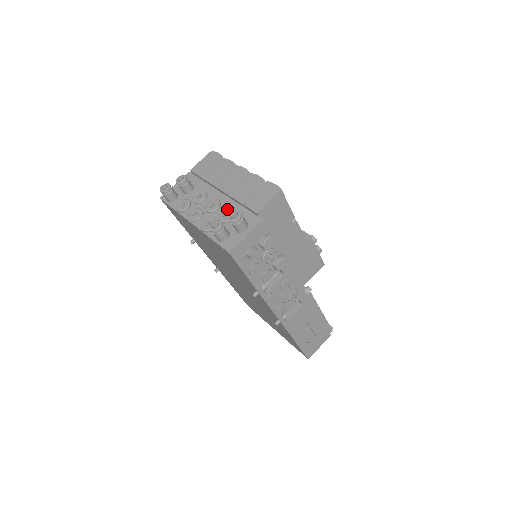
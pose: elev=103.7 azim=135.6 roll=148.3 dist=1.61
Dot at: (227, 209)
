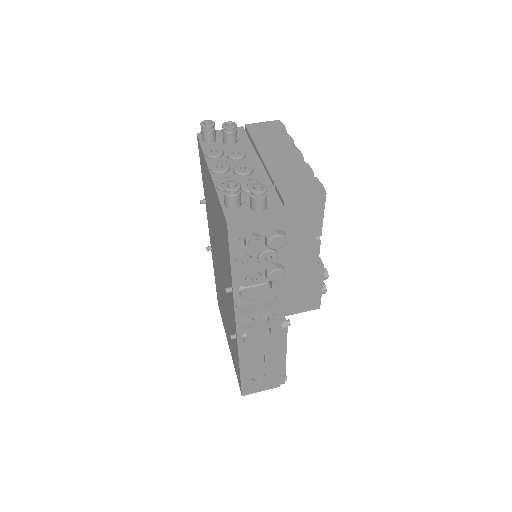
Dot at: (256, 180)
